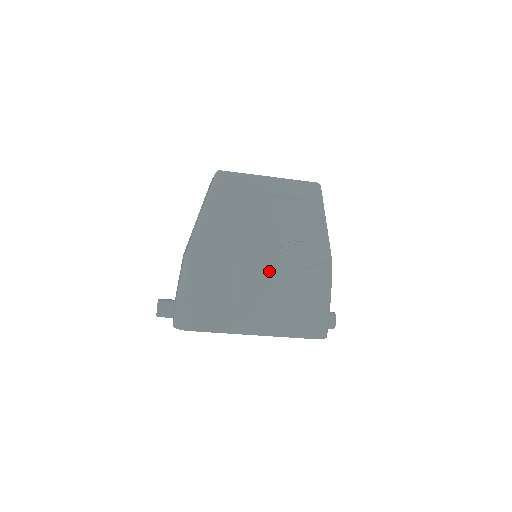
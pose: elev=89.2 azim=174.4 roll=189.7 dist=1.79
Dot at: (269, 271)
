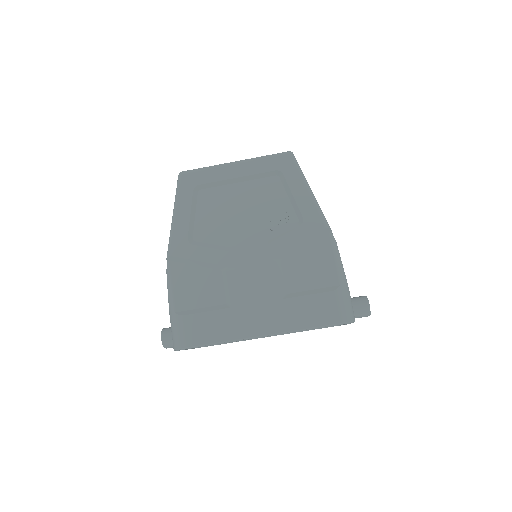
Dot at: (259, 259)
